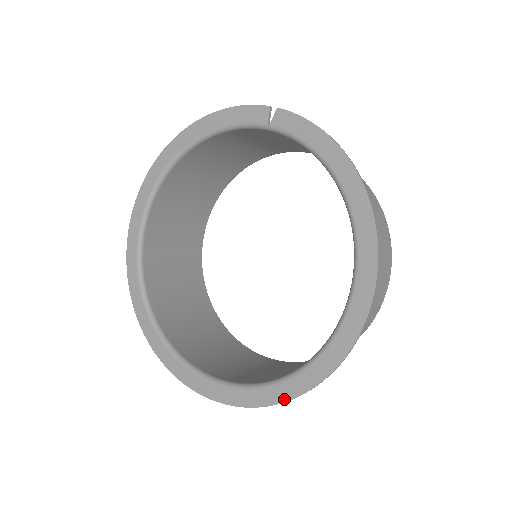
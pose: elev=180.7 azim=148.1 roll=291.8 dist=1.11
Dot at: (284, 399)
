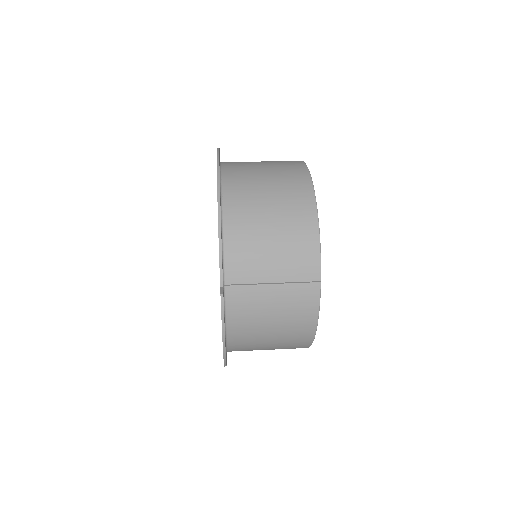
Dot at: occluded
